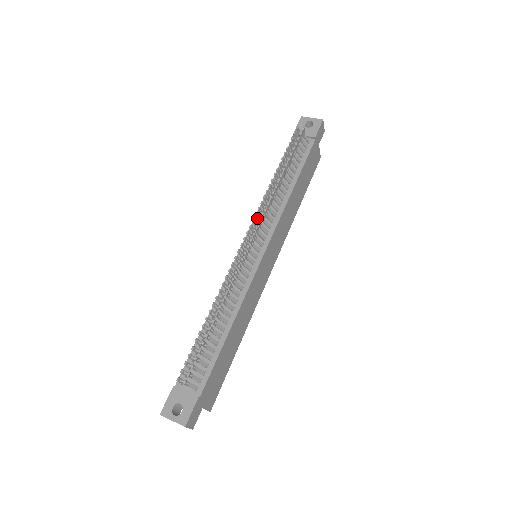
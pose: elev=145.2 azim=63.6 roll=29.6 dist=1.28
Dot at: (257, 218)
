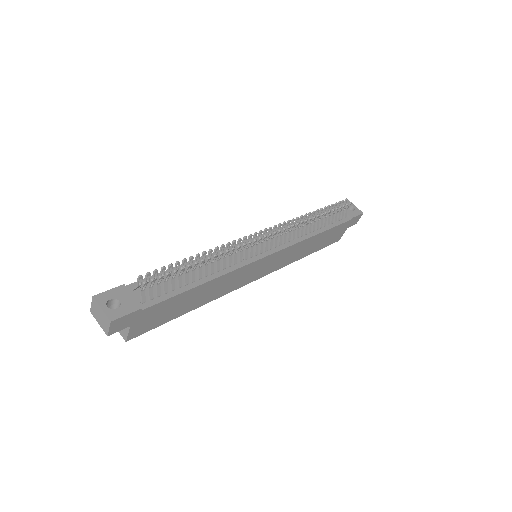
Dot at: (282, 226)
